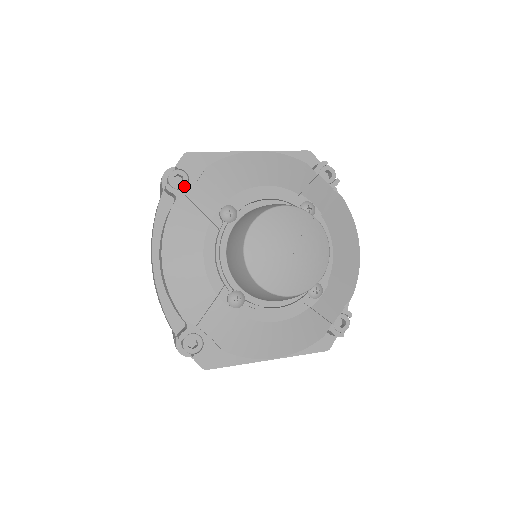
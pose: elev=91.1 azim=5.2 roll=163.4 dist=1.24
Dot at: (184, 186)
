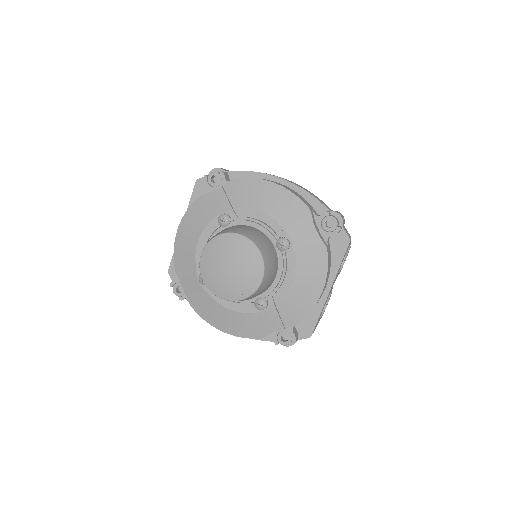
Dot at: occluded
